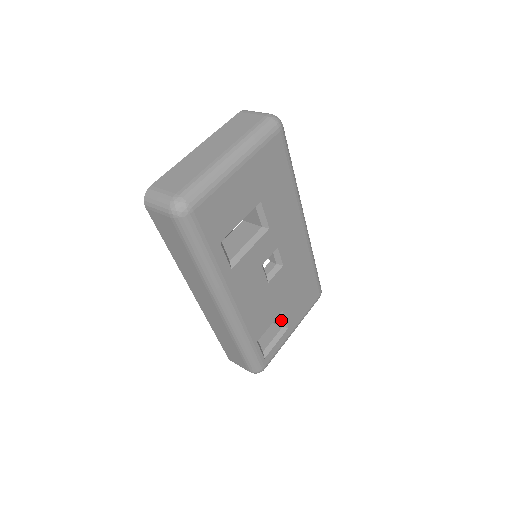
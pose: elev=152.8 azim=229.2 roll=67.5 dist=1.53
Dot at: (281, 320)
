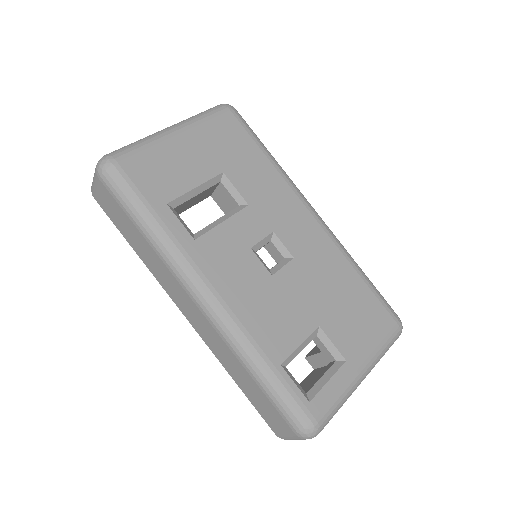
Dot at: (327, 347)
